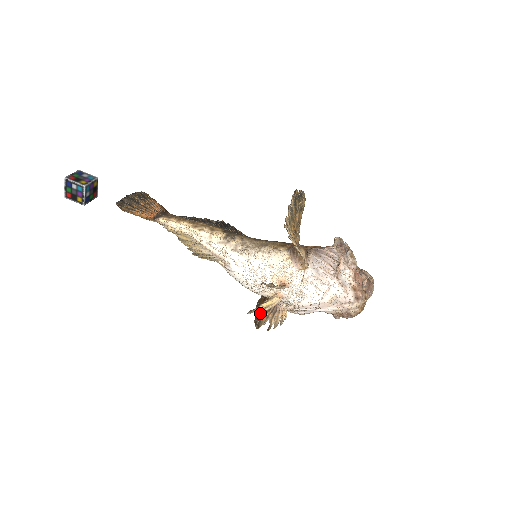
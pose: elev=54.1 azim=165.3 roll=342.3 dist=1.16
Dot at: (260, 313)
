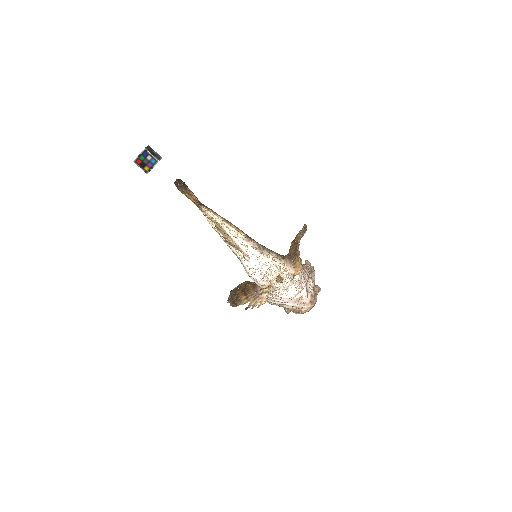
Dot at: (241, 296)
